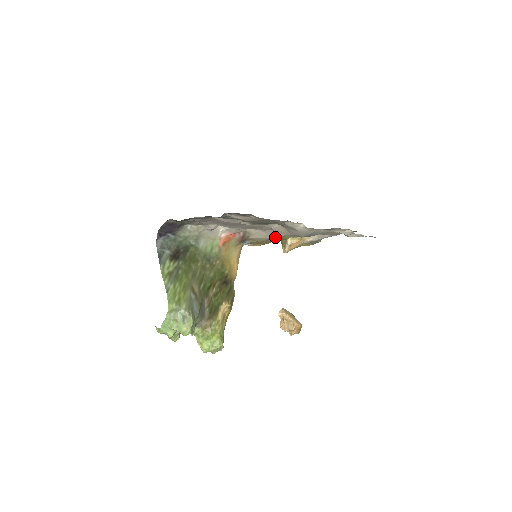
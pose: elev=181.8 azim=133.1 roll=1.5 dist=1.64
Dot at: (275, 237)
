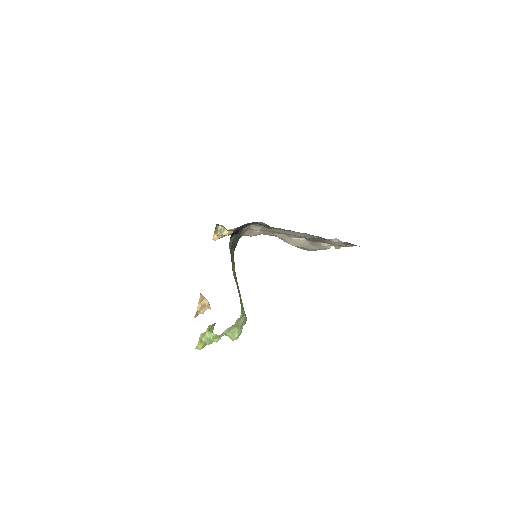
Dot at: occluded
